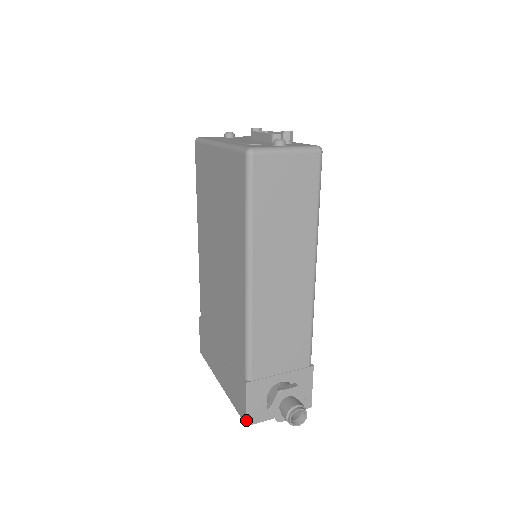
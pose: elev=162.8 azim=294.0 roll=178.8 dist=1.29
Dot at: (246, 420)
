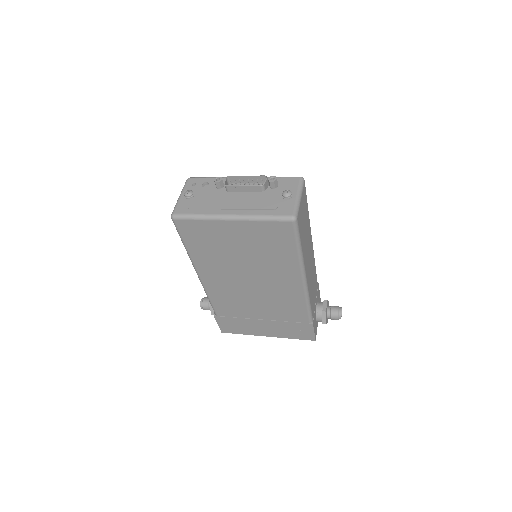
Dot at: (315, 339)
